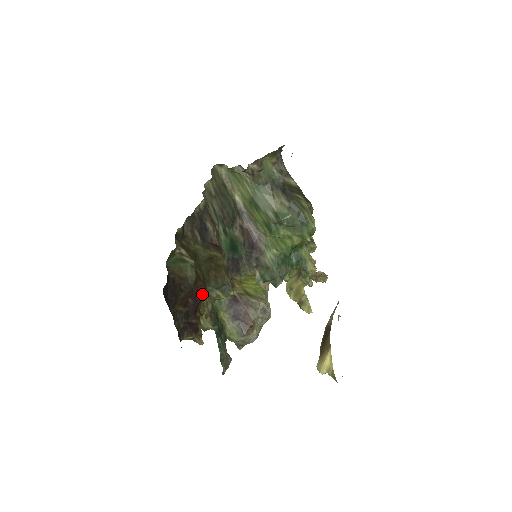
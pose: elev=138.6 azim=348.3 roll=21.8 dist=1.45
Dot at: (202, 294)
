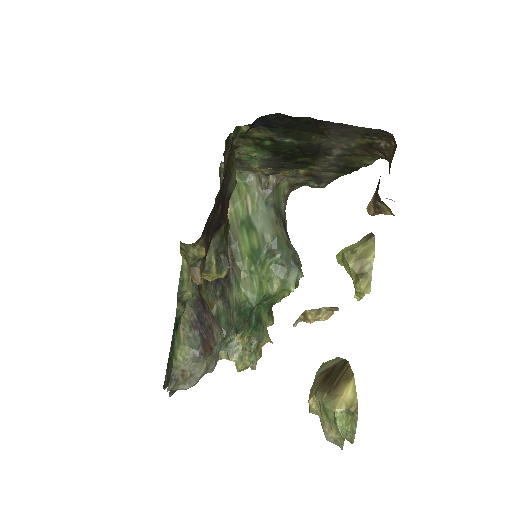
Dot at: occluded
